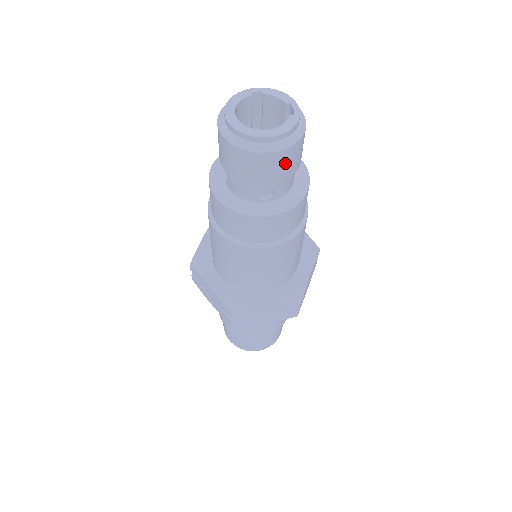
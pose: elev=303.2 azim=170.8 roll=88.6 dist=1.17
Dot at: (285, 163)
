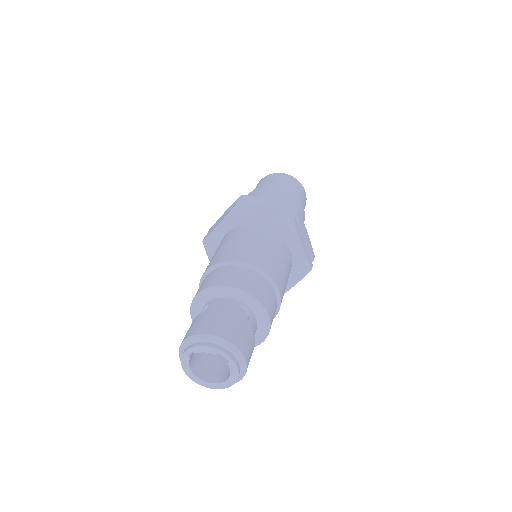
Dot at: occluded
